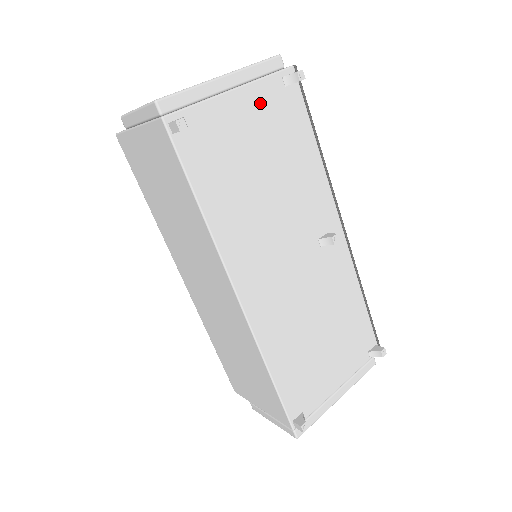
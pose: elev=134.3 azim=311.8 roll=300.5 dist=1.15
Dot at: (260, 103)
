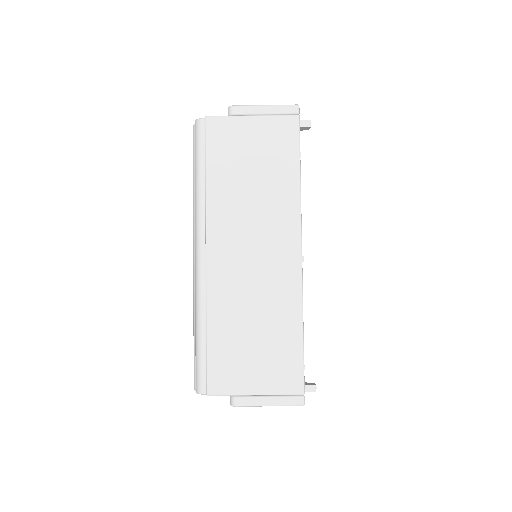
Dot at: occluded
